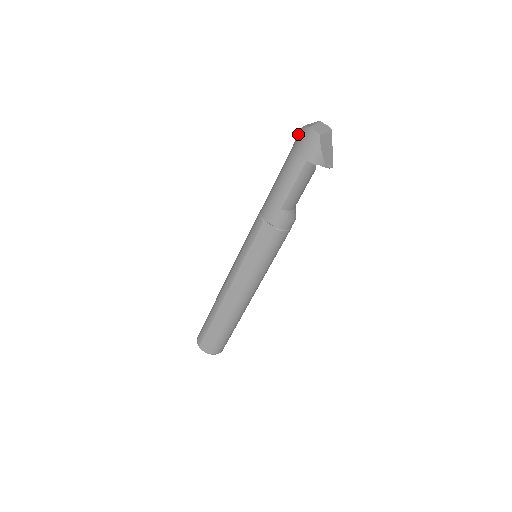
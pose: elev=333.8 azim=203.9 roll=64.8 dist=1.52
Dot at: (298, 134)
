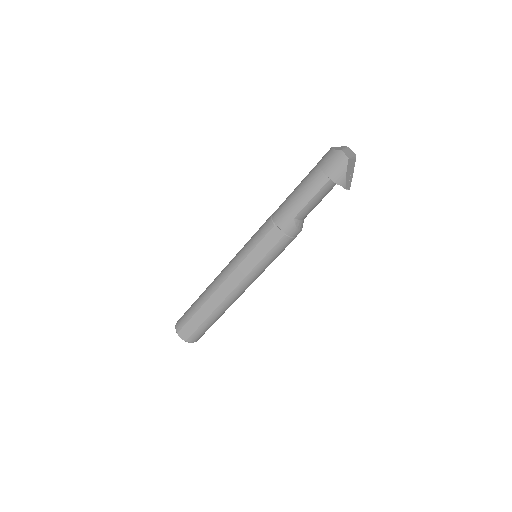
Dot at: (326, 154)
